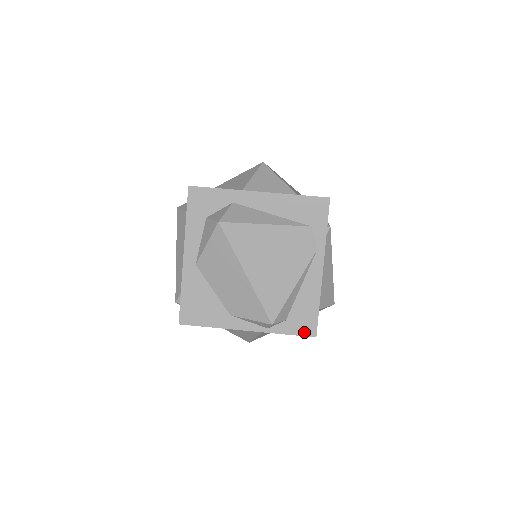
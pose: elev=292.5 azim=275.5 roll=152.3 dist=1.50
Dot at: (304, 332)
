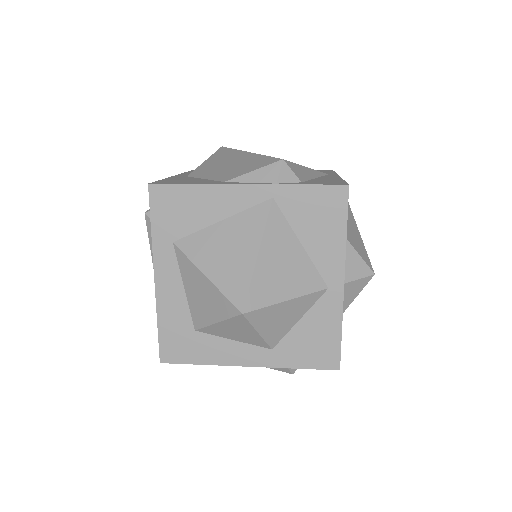
Dot at: (330, 184)
